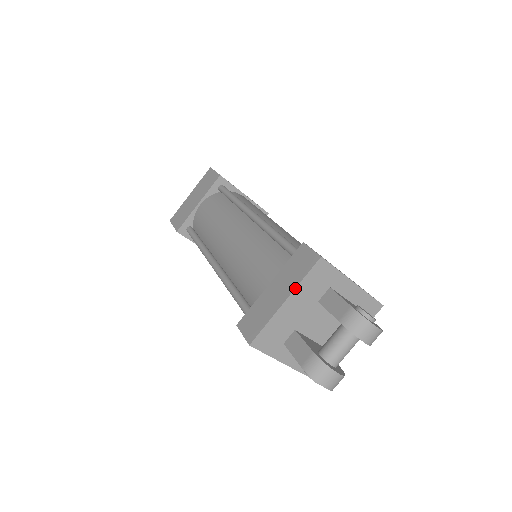
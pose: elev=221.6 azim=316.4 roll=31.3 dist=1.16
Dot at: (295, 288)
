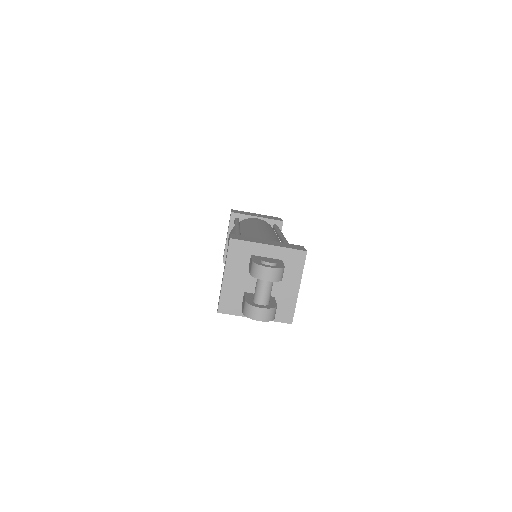
Dot at: (225, 265)
